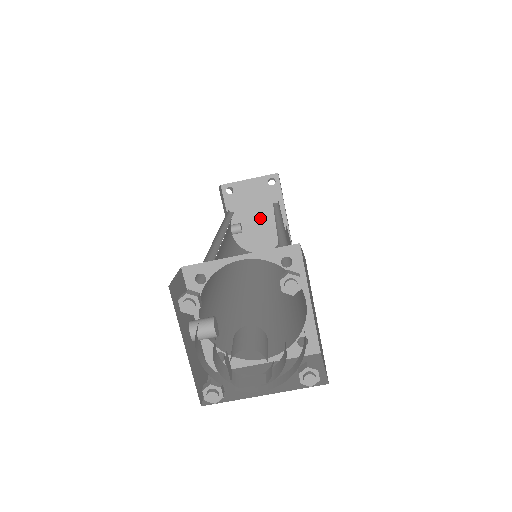
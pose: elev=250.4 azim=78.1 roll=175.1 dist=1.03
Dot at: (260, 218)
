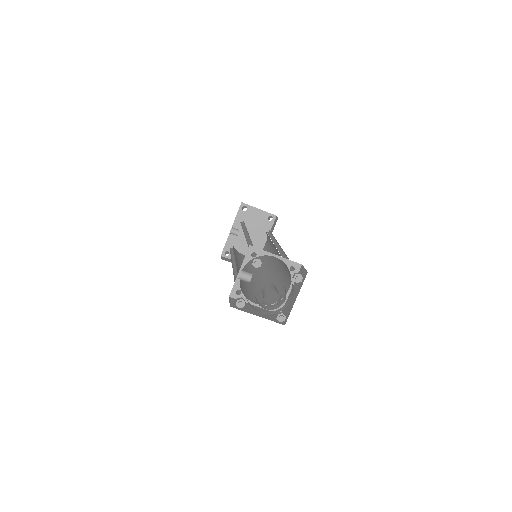
Dot at: (251, 234)
